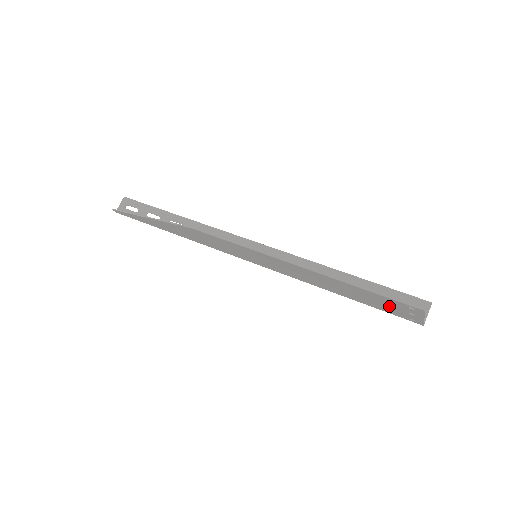
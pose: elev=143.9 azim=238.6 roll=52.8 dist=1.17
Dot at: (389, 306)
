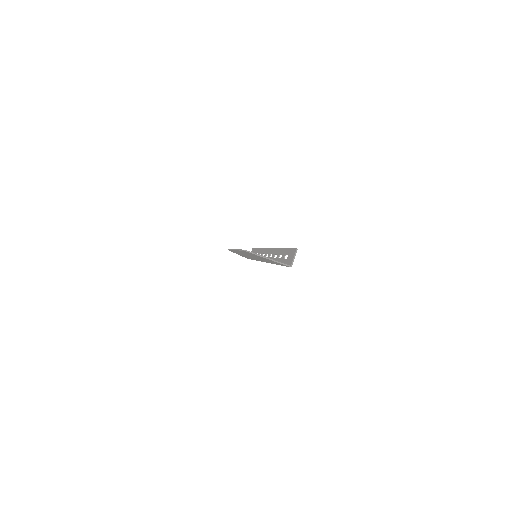
Dot at: occluded
